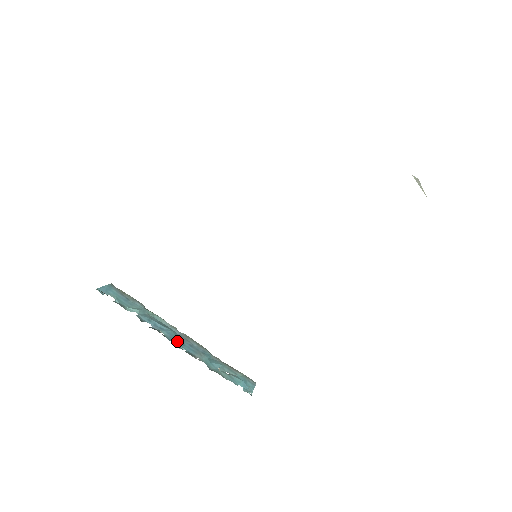
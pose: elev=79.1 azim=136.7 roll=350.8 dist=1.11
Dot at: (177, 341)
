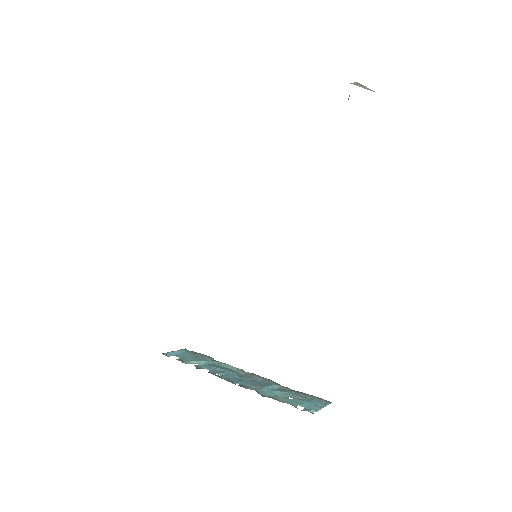
Dot at: (234, 379)
